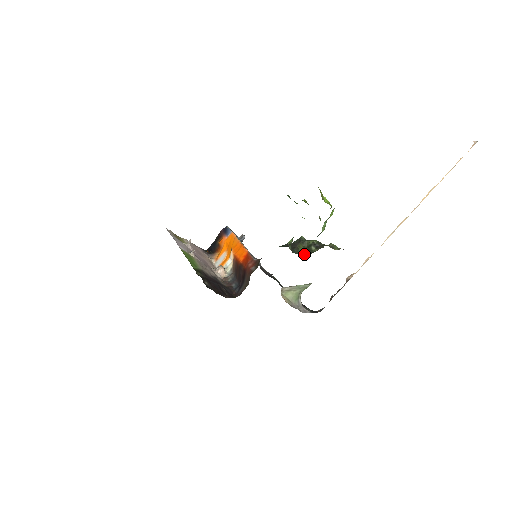
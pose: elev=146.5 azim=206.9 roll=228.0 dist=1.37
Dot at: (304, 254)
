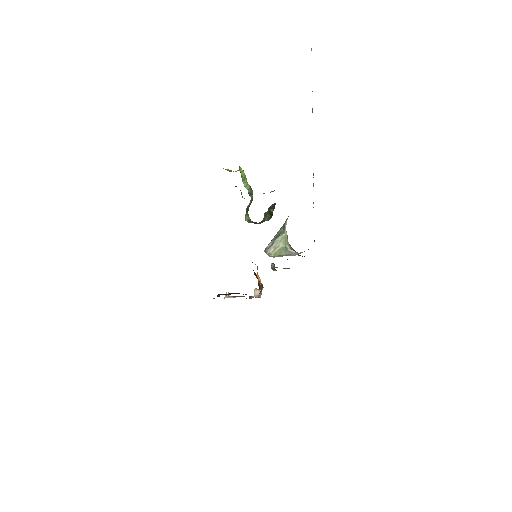
Dot at: occluded
